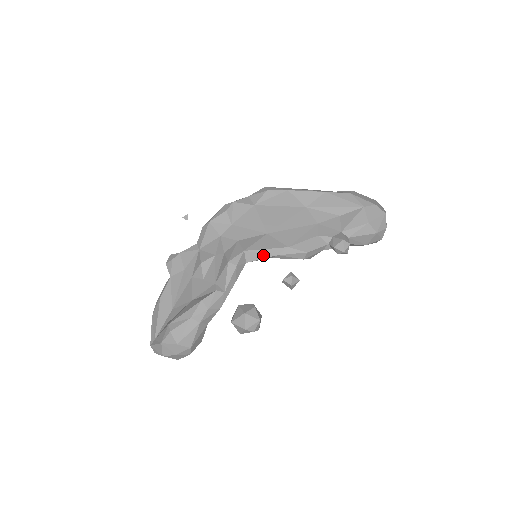
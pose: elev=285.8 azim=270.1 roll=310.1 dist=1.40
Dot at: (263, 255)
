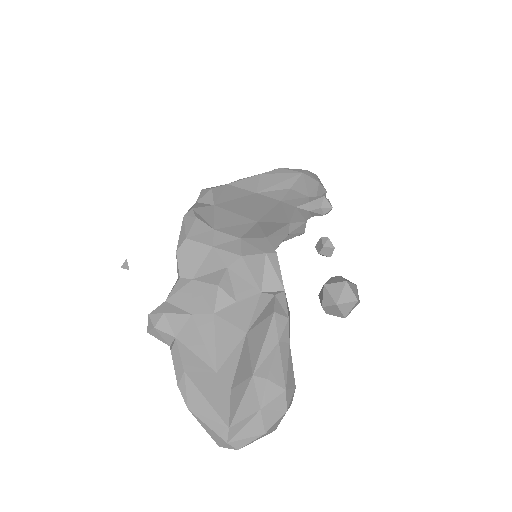
Dot at: (280, 238)
